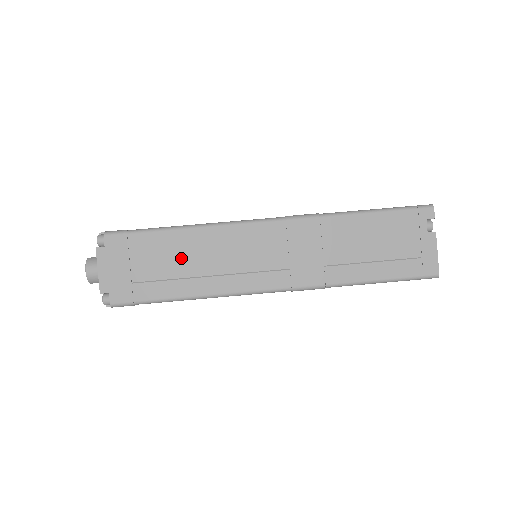
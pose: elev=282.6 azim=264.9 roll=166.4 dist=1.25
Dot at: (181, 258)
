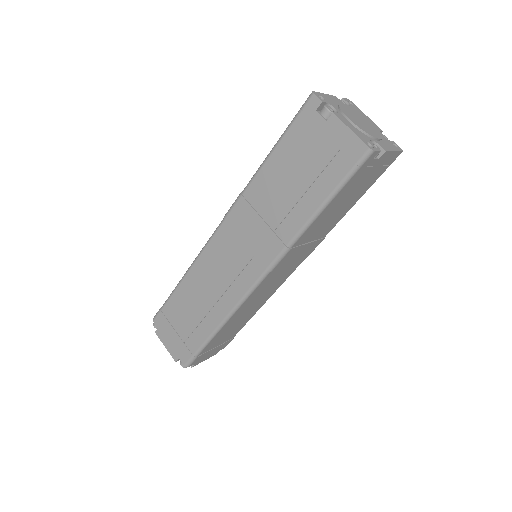
Dot at: (193, 304)
